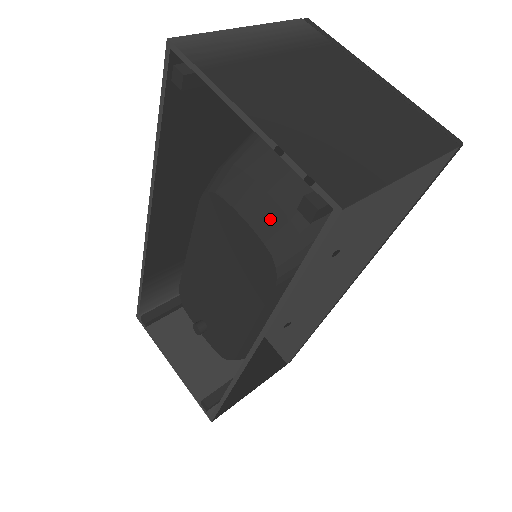
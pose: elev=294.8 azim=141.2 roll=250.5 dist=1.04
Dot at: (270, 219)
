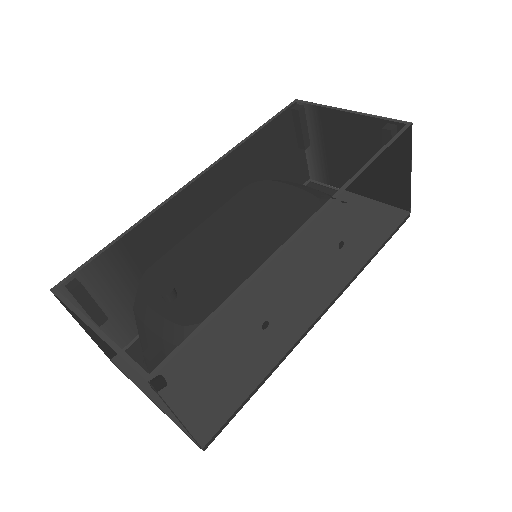
Dot at: (314, 191)
